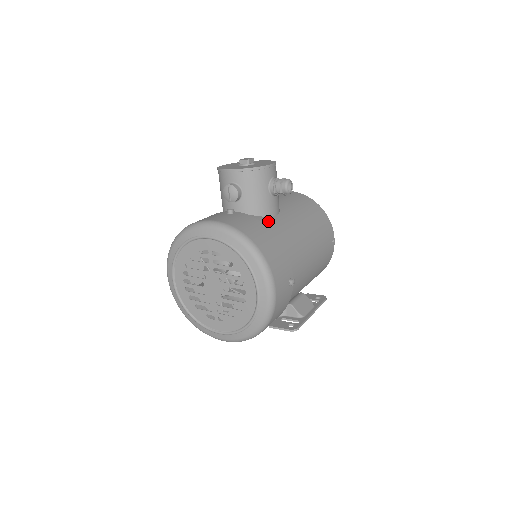
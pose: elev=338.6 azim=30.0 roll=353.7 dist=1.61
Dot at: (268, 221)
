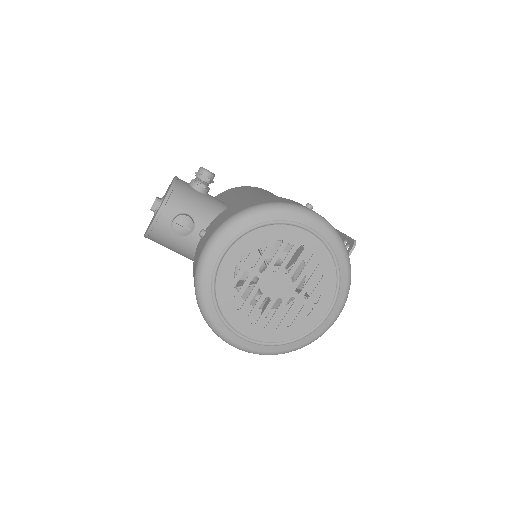
Dot at: occluded
